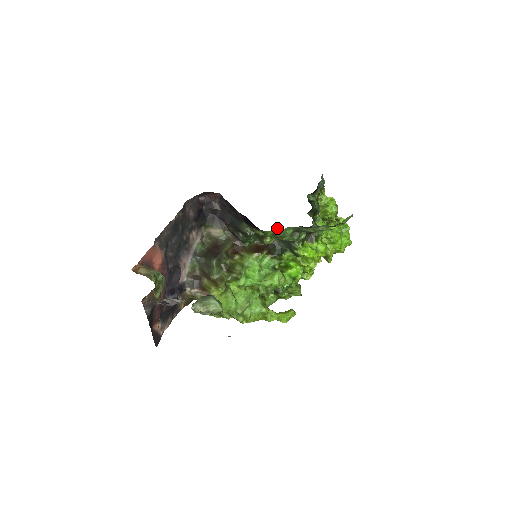
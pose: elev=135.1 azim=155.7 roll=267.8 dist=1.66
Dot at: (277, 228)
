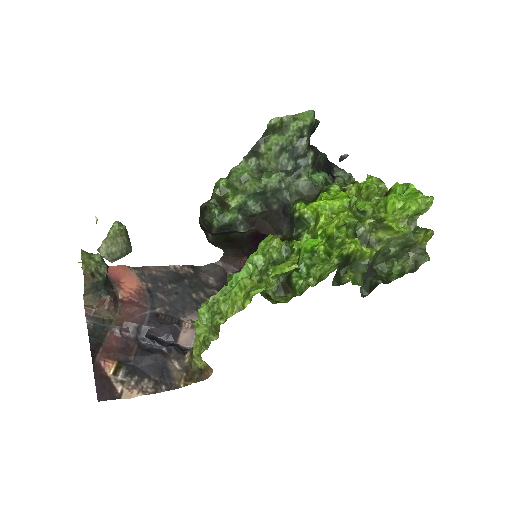
Dot at: (228, 175)
